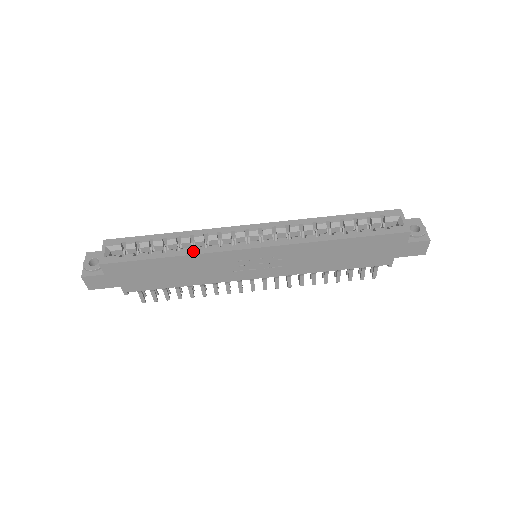
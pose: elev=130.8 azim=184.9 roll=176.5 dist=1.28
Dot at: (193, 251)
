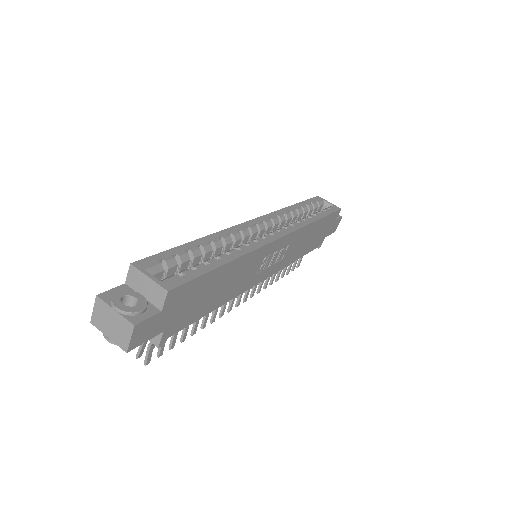
Dot at: (242, 251)
